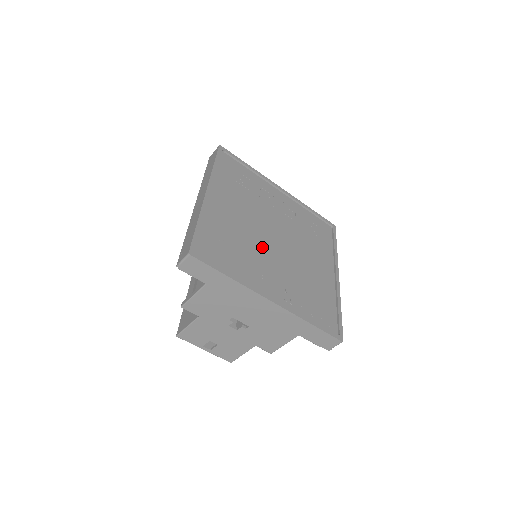
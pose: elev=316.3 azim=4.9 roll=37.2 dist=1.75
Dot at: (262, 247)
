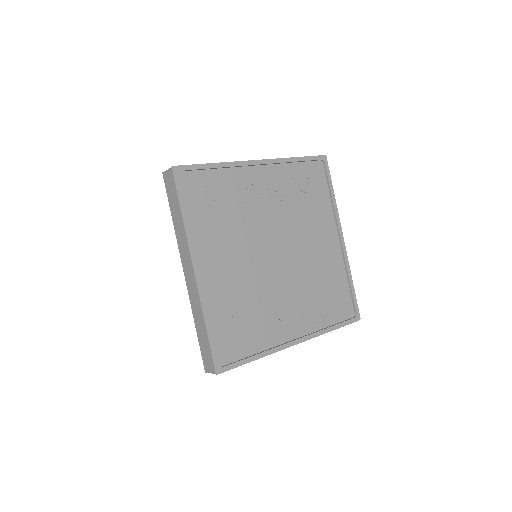
Dot at: (268, 283)
